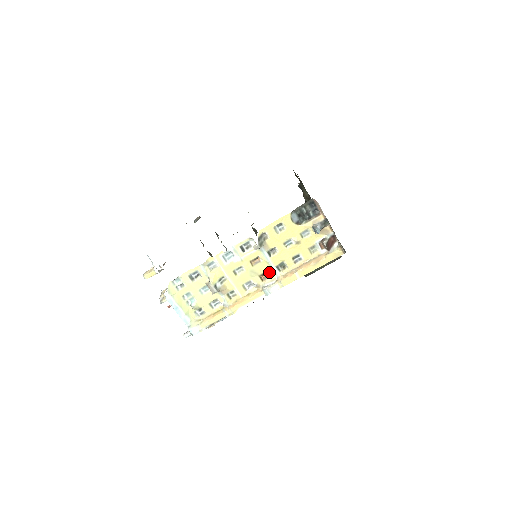
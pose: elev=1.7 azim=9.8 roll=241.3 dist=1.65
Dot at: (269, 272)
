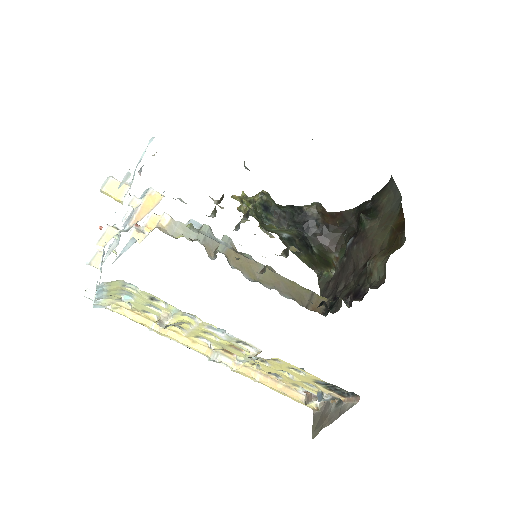
Dot at: (237, 356)
